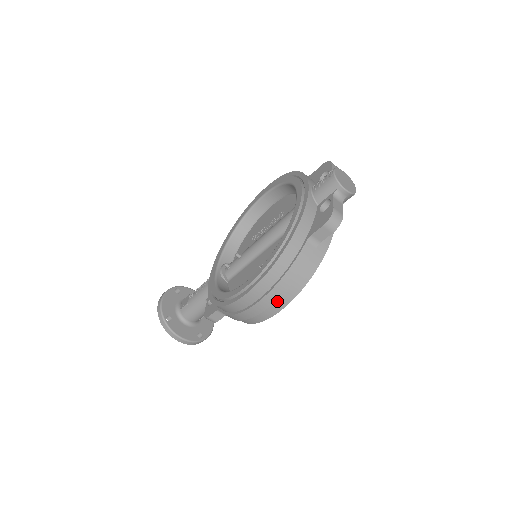
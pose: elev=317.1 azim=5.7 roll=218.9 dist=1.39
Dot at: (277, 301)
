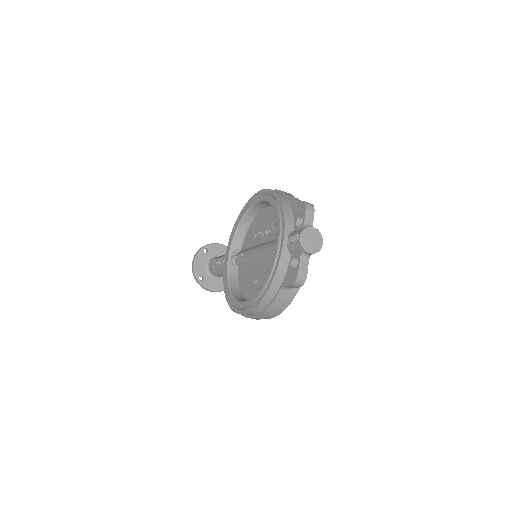
Dot at: occluded
